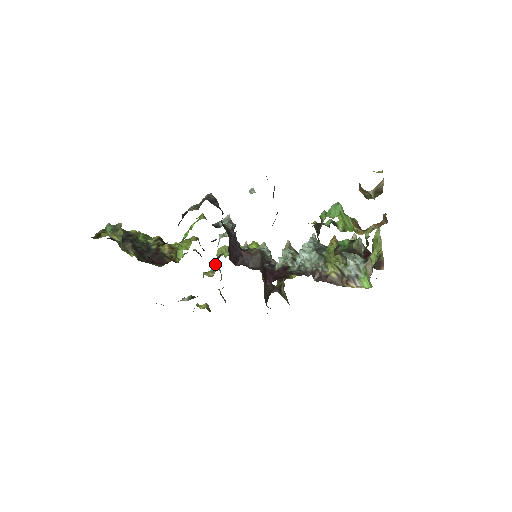
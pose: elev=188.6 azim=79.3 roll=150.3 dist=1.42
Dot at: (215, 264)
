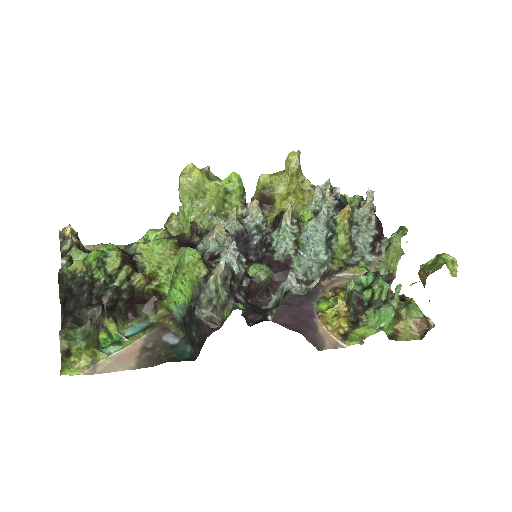
Dot at: (182, 216)
